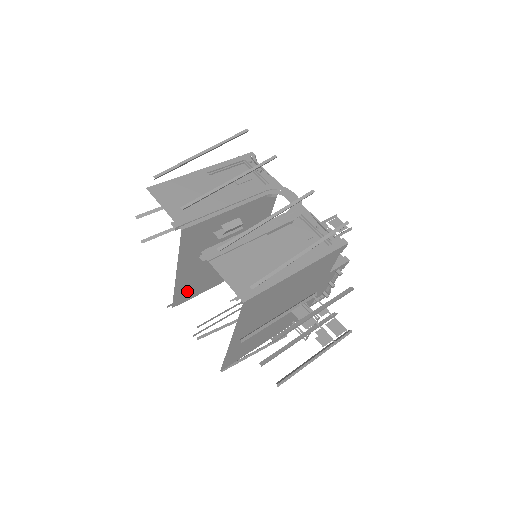
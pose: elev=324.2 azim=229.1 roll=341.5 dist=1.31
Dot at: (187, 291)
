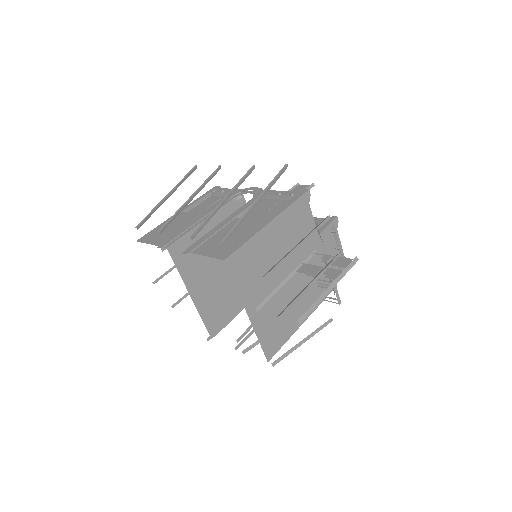
Dot at: (216, 317)
